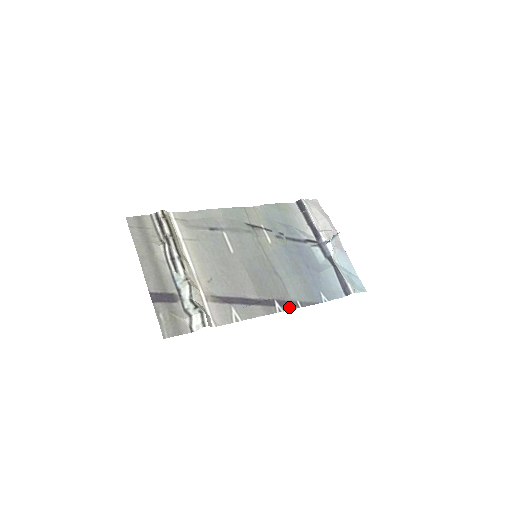
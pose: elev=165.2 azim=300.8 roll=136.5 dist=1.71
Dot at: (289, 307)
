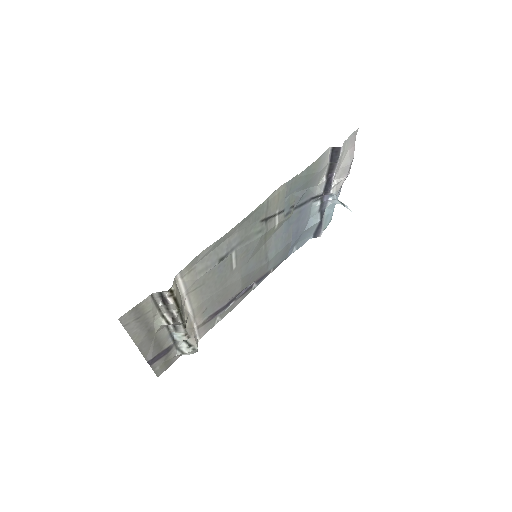
Dot at: (263, 279)
